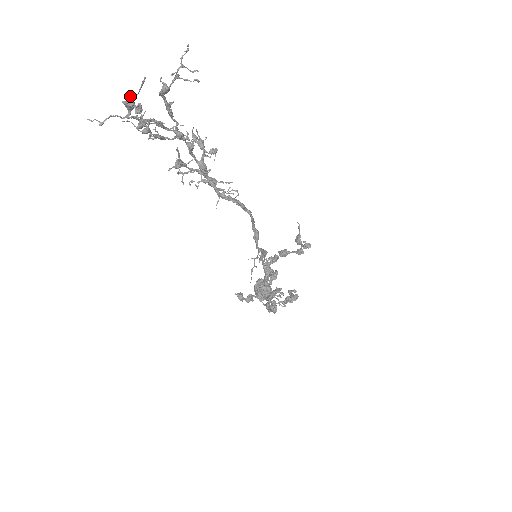
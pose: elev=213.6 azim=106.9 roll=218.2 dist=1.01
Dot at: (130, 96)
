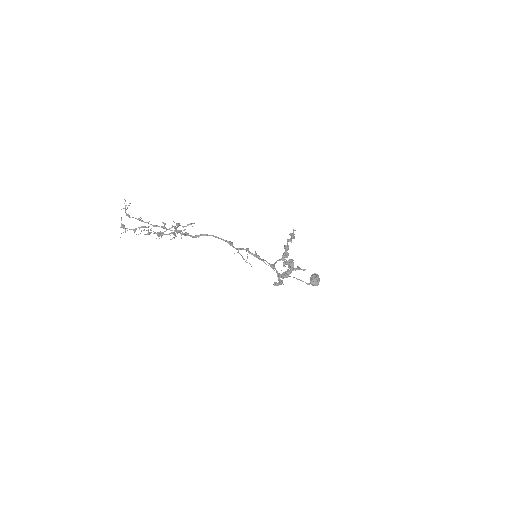
Dot at: (121, 224)
